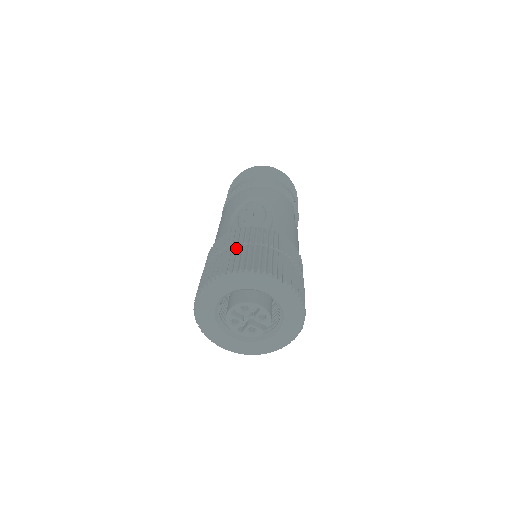
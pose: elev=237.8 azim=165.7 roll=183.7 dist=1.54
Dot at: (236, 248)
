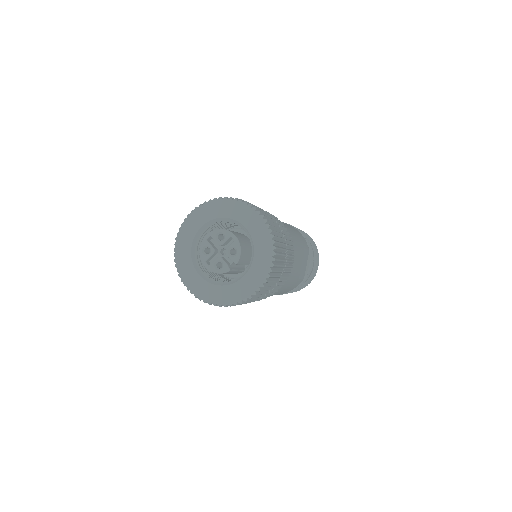
Dot at: occluded
